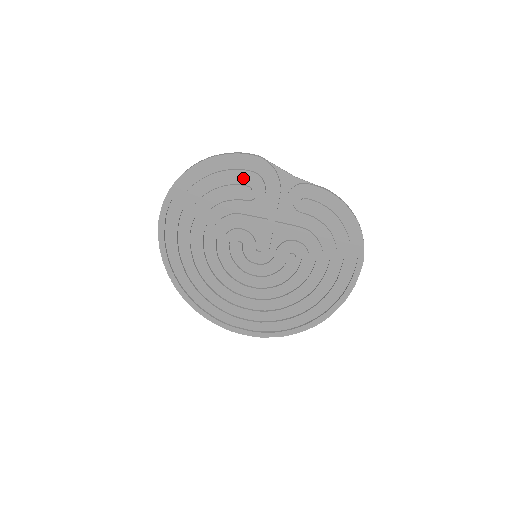
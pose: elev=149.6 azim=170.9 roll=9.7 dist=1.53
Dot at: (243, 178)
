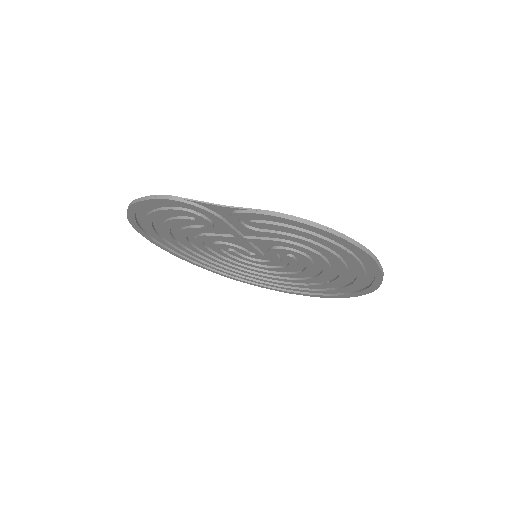
Dot at: (177, 212)
